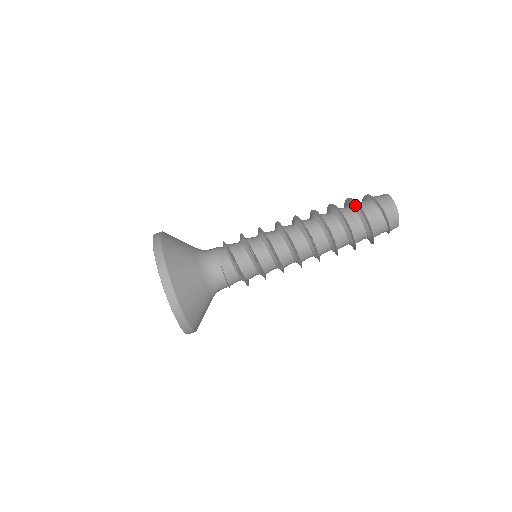
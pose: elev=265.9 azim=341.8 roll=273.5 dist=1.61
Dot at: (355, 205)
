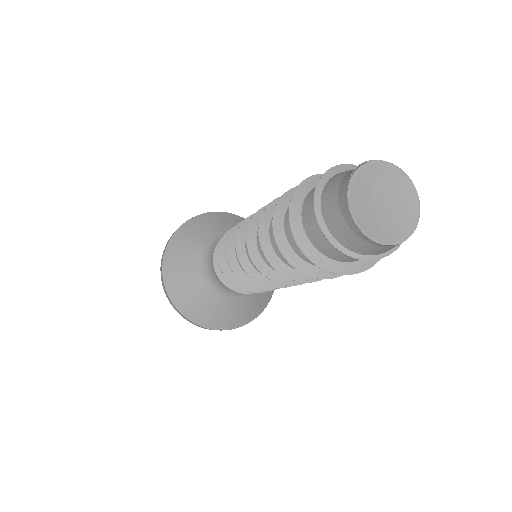
Dot at: (299, 236)
